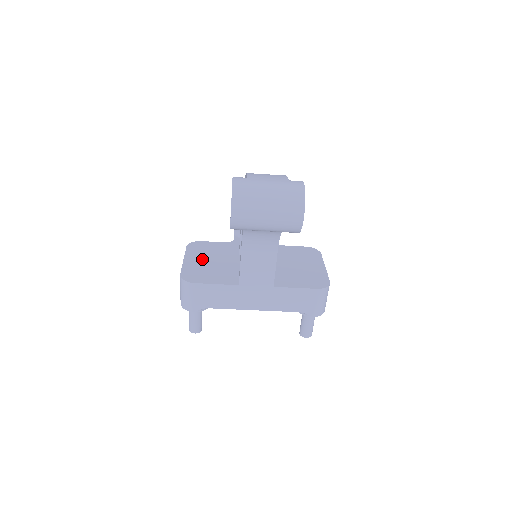
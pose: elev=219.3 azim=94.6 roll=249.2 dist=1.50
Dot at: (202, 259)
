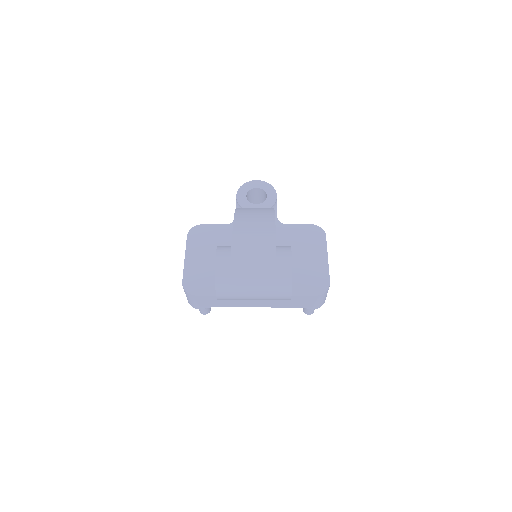
Dot at: (203, 256)
